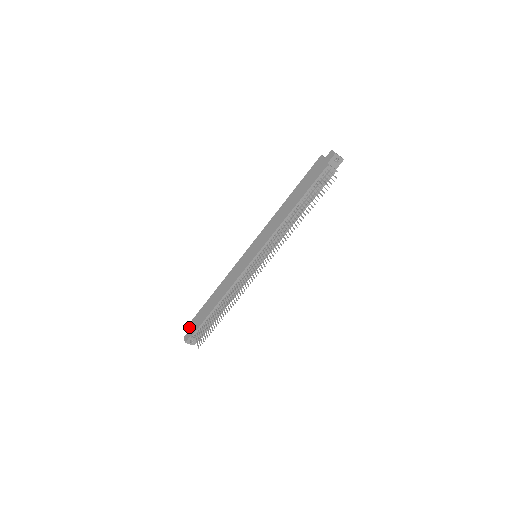
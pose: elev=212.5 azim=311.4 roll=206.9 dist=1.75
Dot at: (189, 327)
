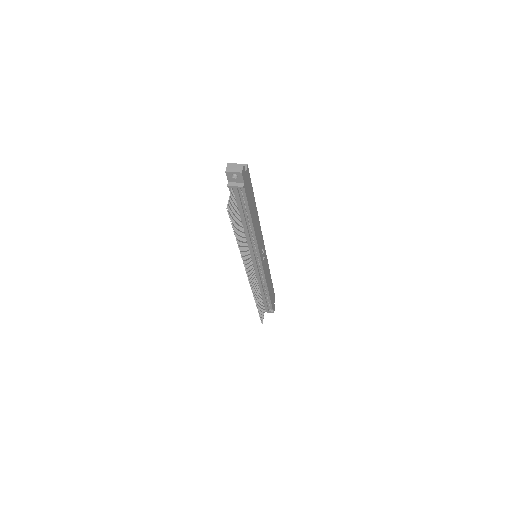
Dot at: occluded
